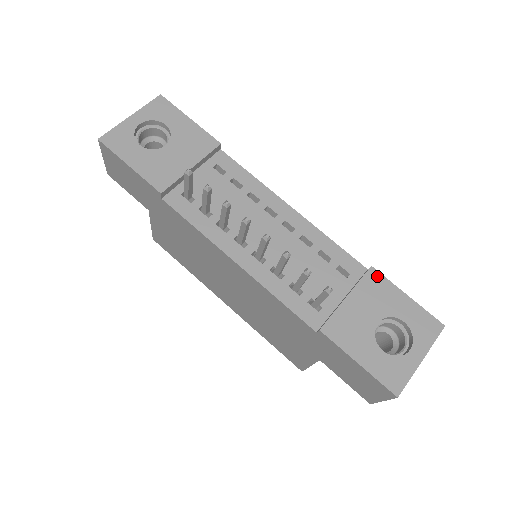
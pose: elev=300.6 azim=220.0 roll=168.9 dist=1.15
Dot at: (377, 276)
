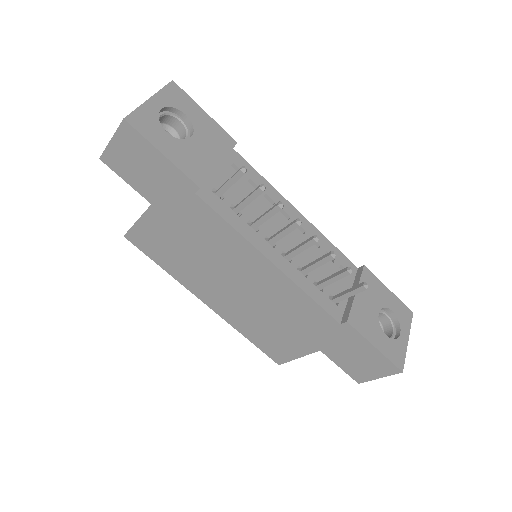
Dot at: (369, 274)
